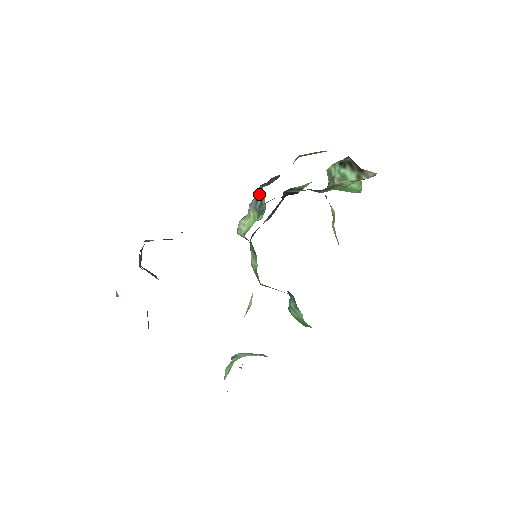
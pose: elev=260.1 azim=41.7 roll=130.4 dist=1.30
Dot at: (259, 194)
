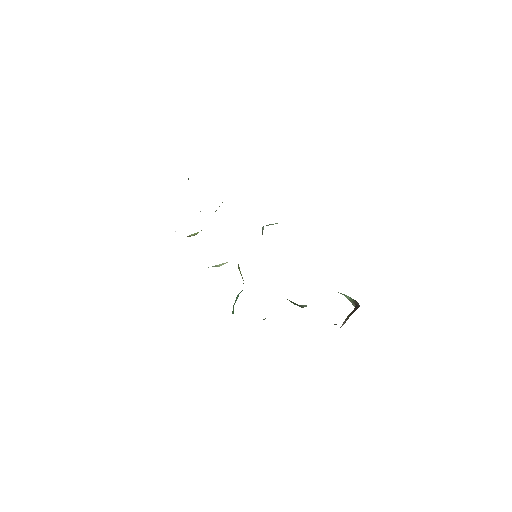
Dot at: occluded
